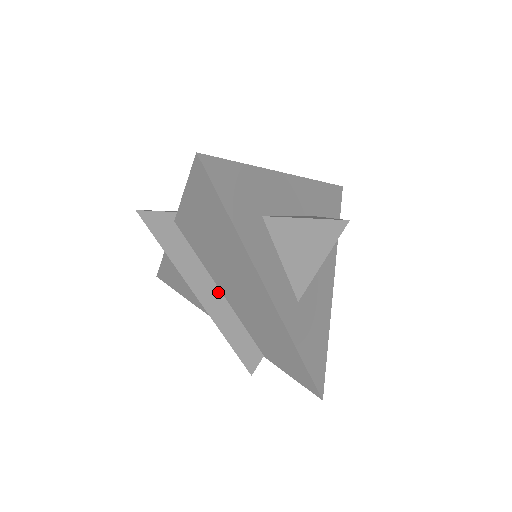
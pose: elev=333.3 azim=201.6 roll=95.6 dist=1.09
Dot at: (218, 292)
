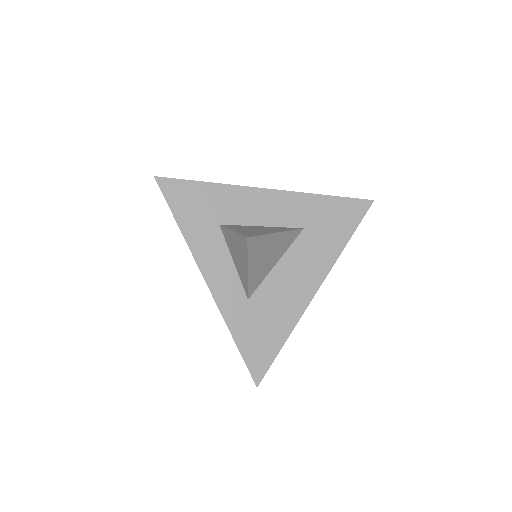
Dot at: occluded
